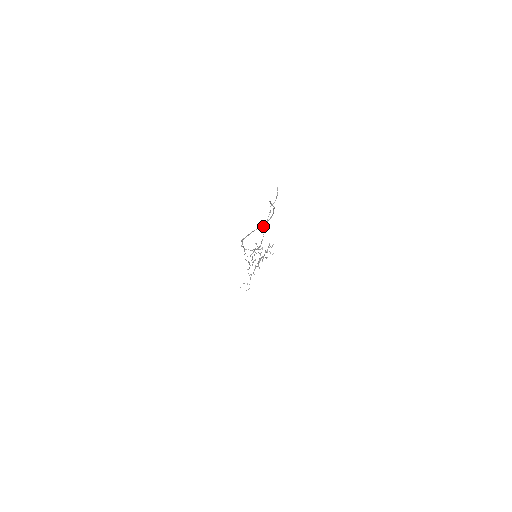
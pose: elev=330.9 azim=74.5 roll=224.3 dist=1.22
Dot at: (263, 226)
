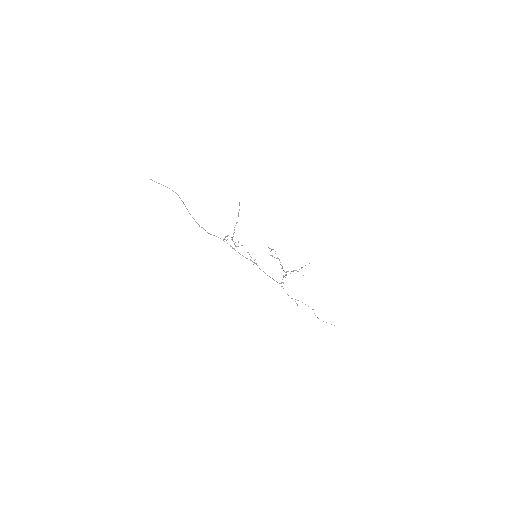
Dot at: (185, 206)
